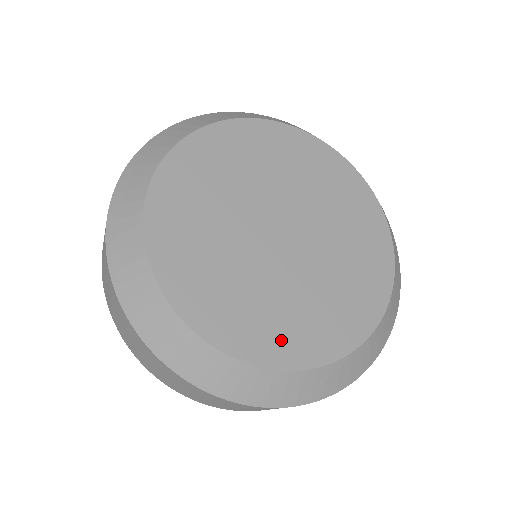
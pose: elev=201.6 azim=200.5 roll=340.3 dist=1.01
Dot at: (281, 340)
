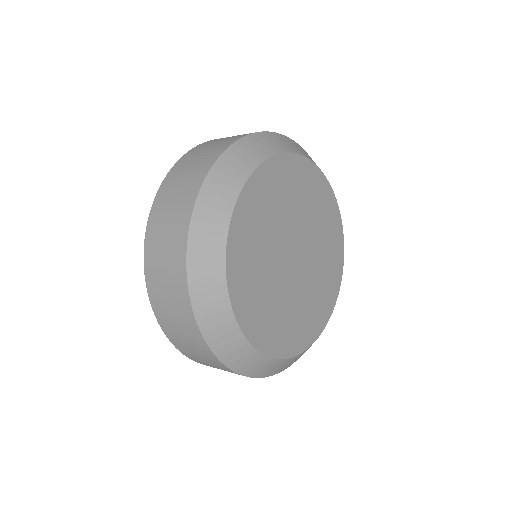
Dot at: (317, 318)
